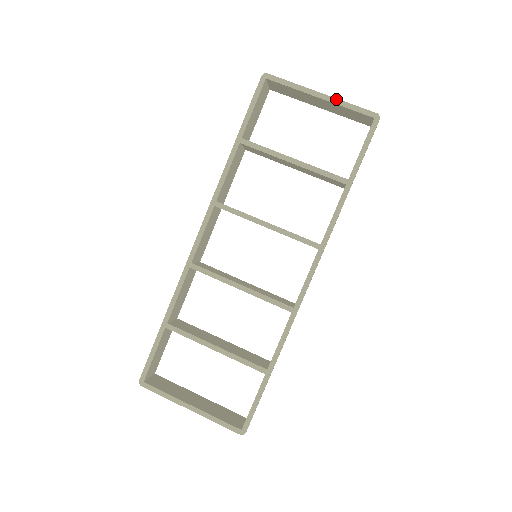
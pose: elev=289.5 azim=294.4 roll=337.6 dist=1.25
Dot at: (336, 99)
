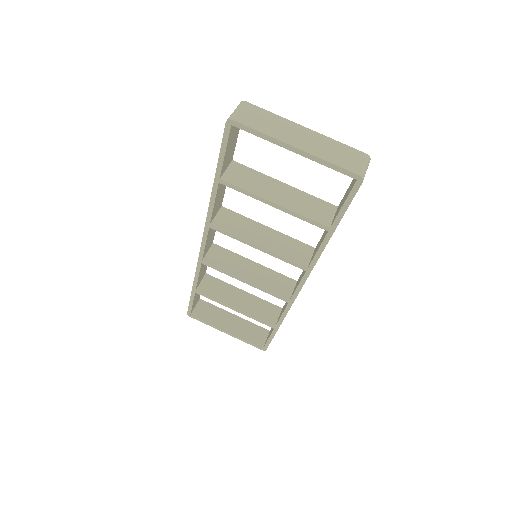
Dot at: (313, 156)
